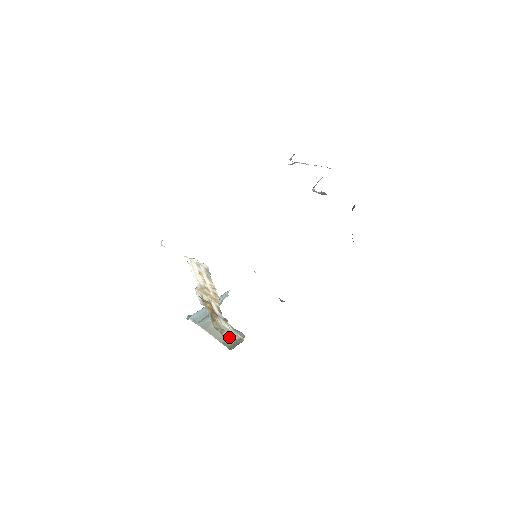
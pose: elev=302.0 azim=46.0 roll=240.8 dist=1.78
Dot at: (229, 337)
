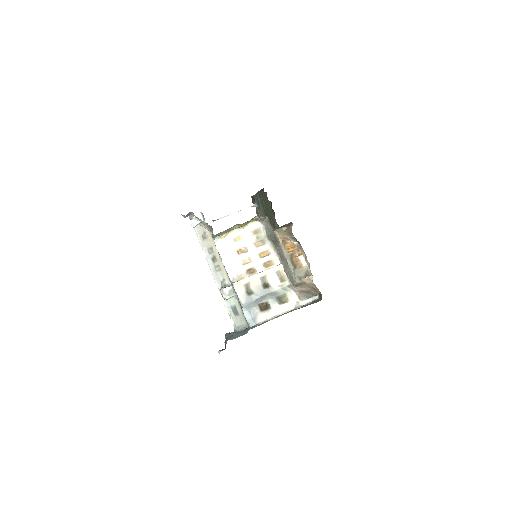
Dot at: (301, 307)
